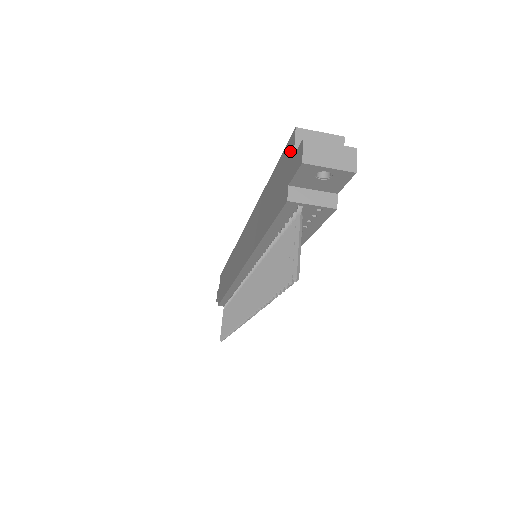
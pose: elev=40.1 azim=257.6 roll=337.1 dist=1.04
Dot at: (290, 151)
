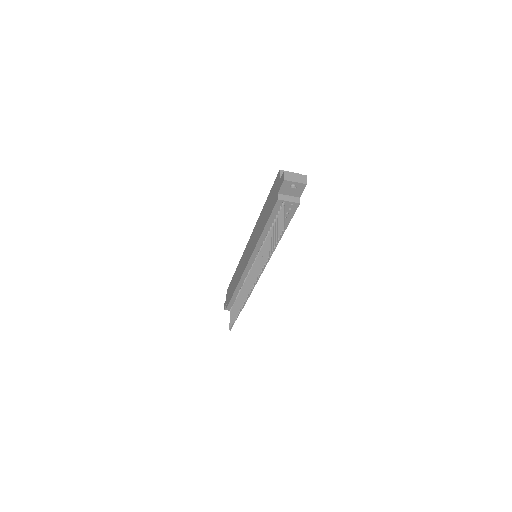
Dot at: (277, 180)
